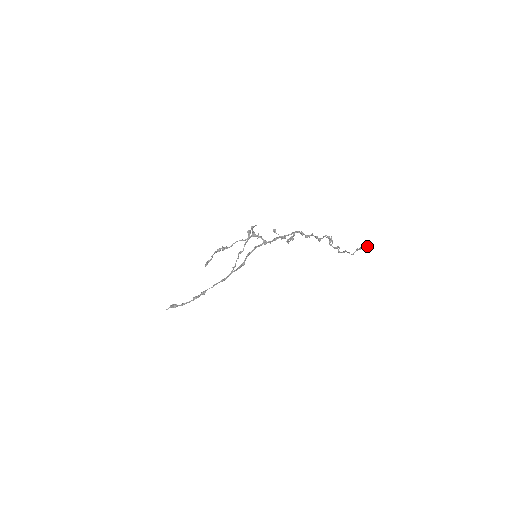
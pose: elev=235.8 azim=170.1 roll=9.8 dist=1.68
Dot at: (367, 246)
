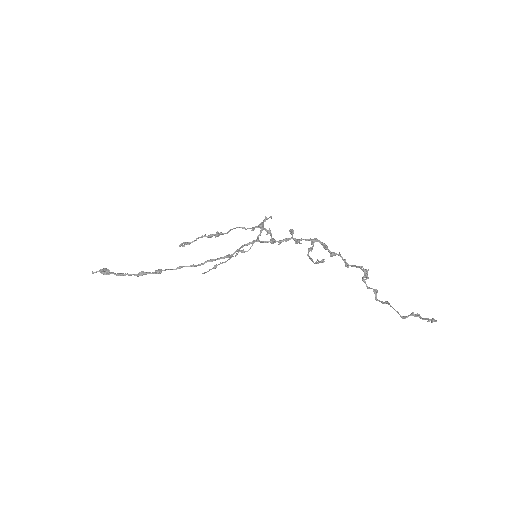
Dot at: (433, 320)
